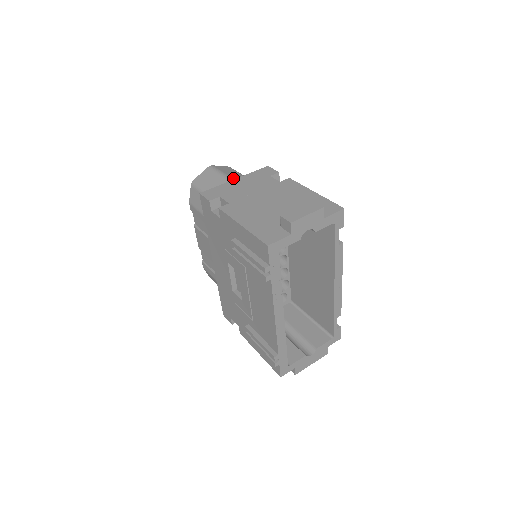
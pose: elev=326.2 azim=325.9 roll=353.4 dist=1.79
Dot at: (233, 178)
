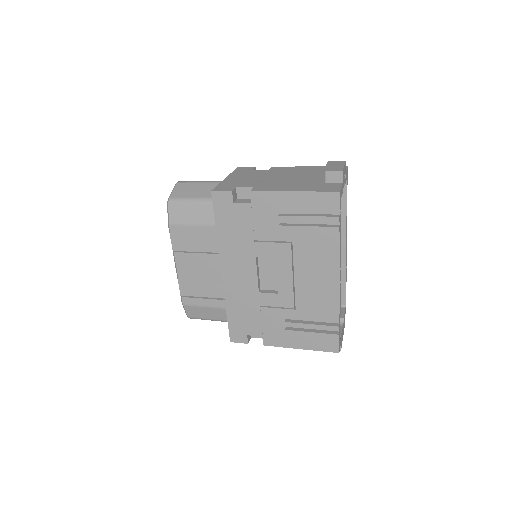
Dot at: (218, 181)
